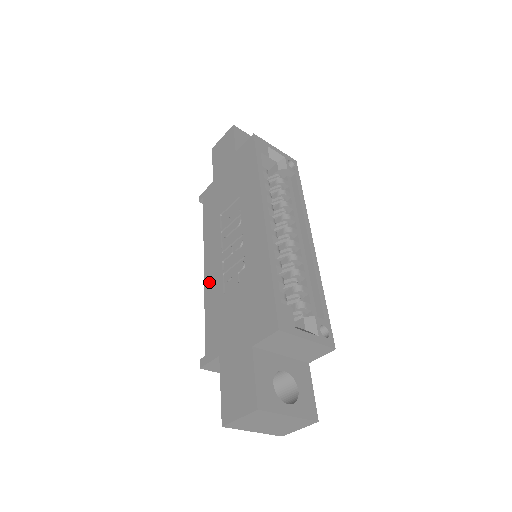
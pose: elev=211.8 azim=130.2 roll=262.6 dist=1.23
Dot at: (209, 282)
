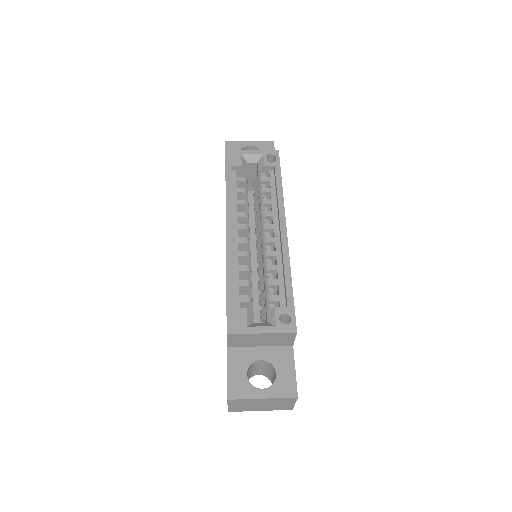
Dot at: occluded
